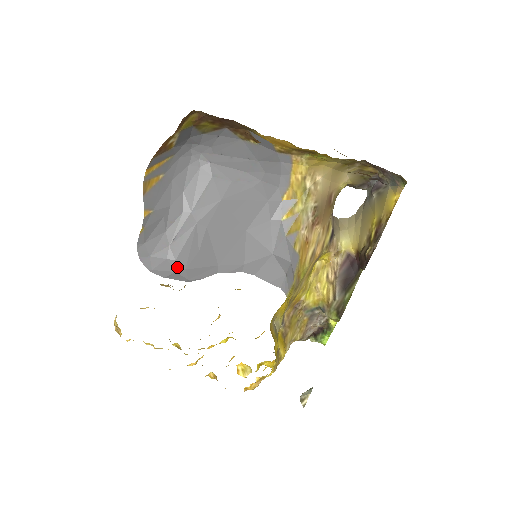
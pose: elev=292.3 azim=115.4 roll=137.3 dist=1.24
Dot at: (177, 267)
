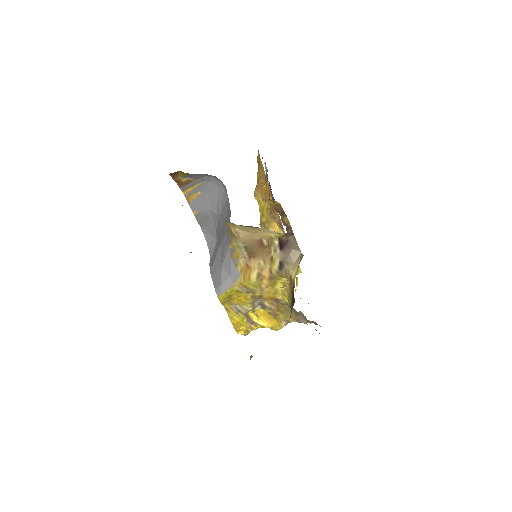
Dot at: occluded
